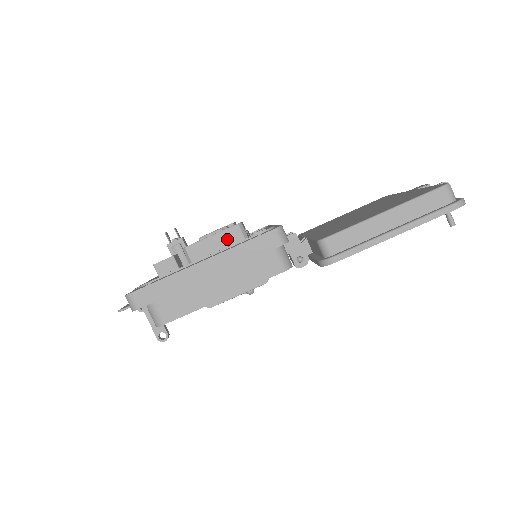
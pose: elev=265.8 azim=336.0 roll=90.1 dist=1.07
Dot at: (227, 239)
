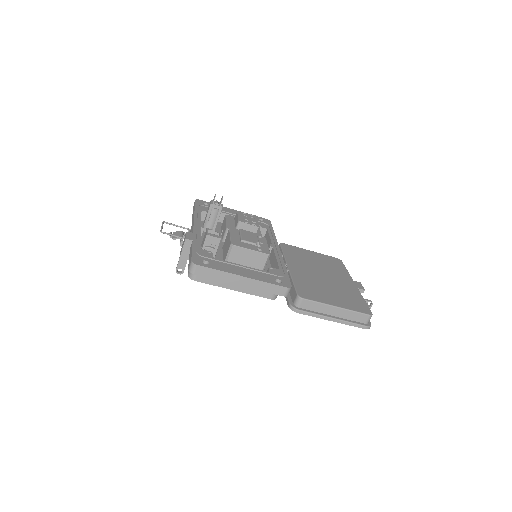
Dot at: (257, 257)
